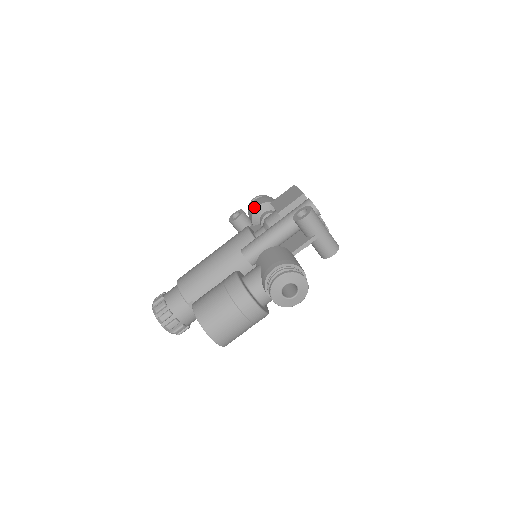
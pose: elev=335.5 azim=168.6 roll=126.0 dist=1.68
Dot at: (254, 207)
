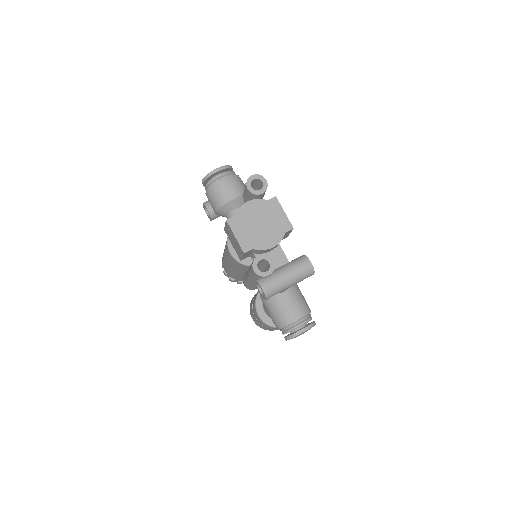
Dot at: occluded
